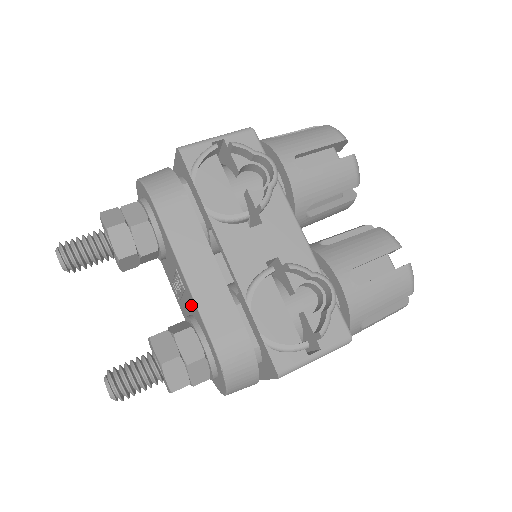
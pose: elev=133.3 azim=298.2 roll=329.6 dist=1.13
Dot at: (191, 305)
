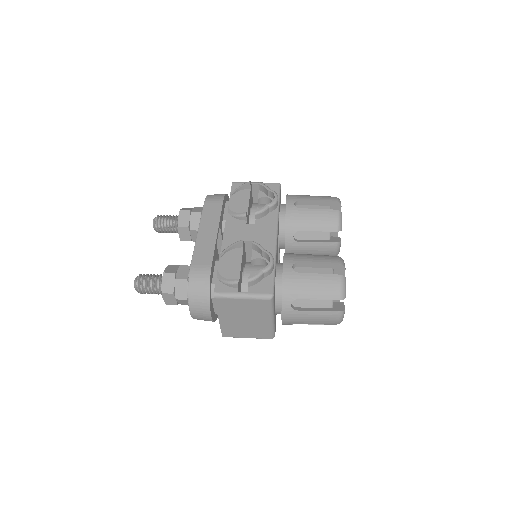
Dot at: occluded
